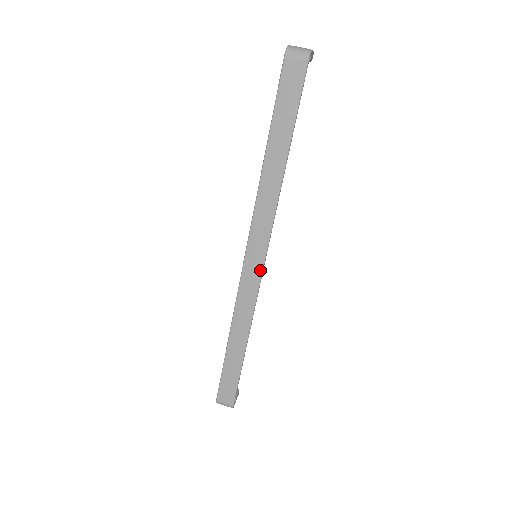
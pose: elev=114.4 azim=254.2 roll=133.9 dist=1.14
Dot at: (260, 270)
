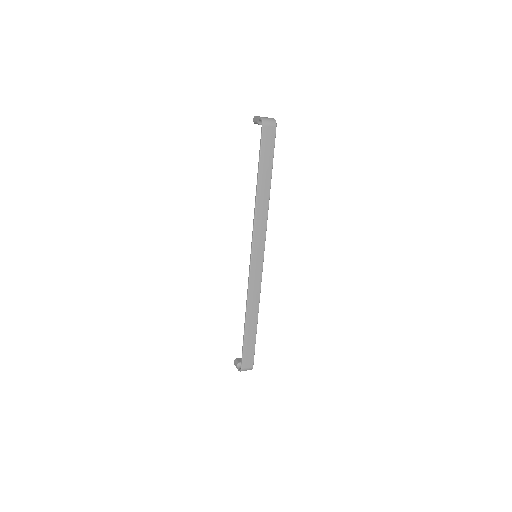
Dot at: (262, 264)
